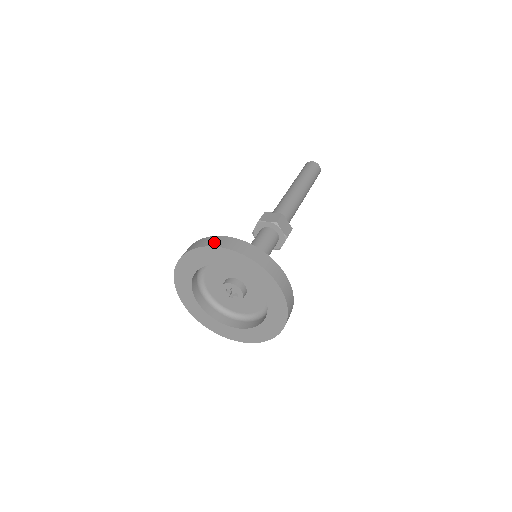
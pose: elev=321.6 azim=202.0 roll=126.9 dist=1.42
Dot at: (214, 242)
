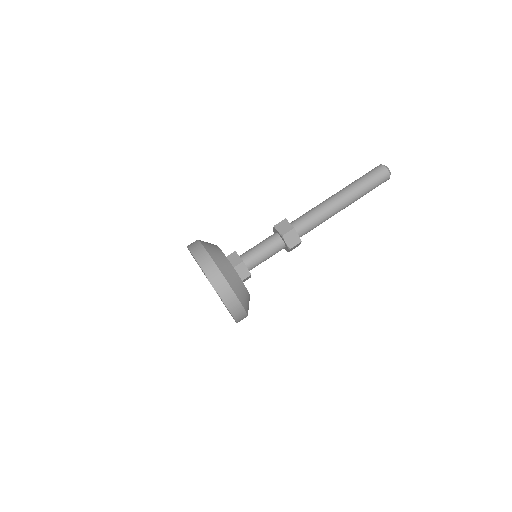
Dot at: (197, 252)
